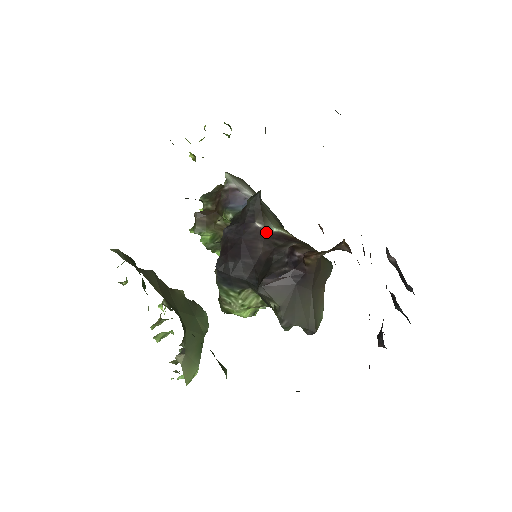
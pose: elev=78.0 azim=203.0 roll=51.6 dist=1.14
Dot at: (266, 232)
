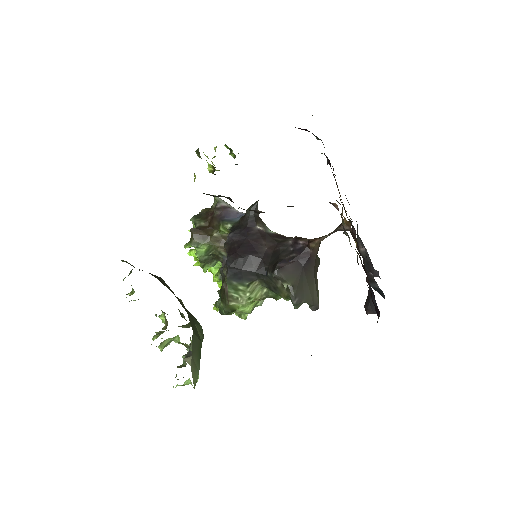
Dot at: (266, 233)
